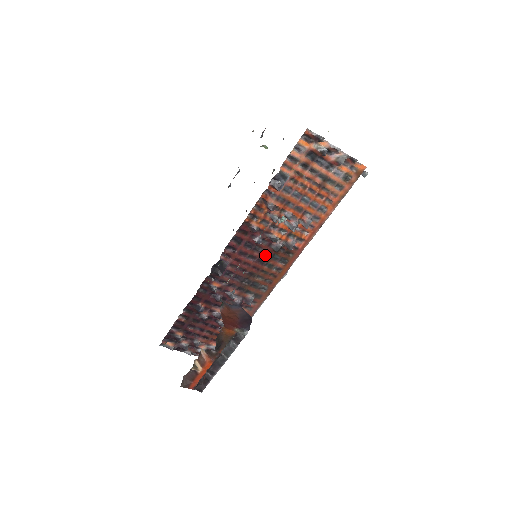
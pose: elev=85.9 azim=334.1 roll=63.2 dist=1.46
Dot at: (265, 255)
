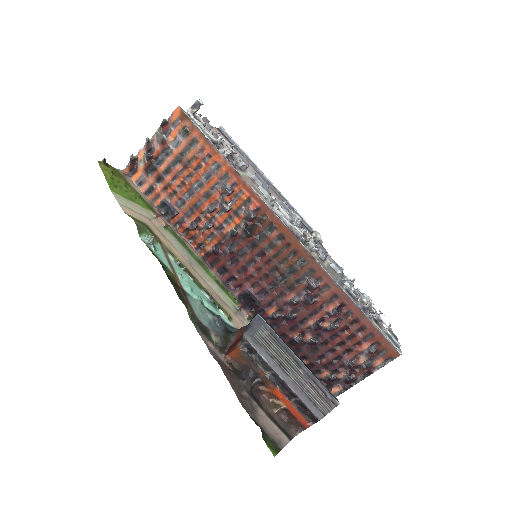
Dot at: (254, 247)
